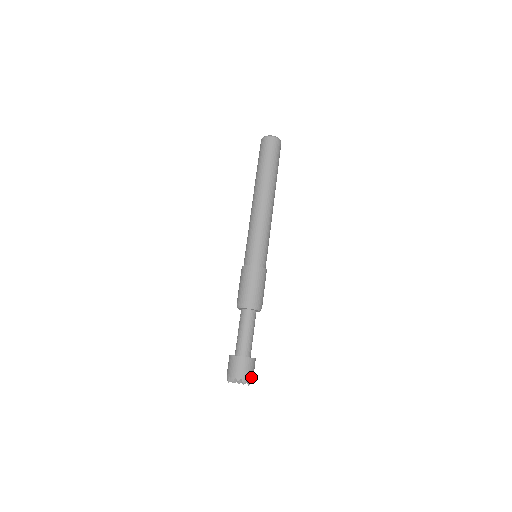
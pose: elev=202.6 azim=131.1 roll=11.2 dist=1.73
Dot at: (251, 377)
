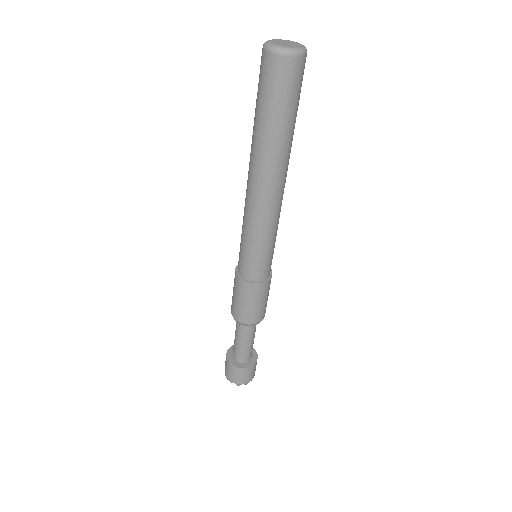
Dot at: (248, 381)
